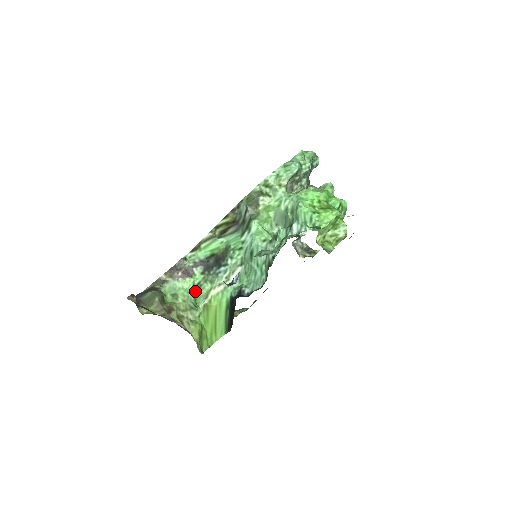
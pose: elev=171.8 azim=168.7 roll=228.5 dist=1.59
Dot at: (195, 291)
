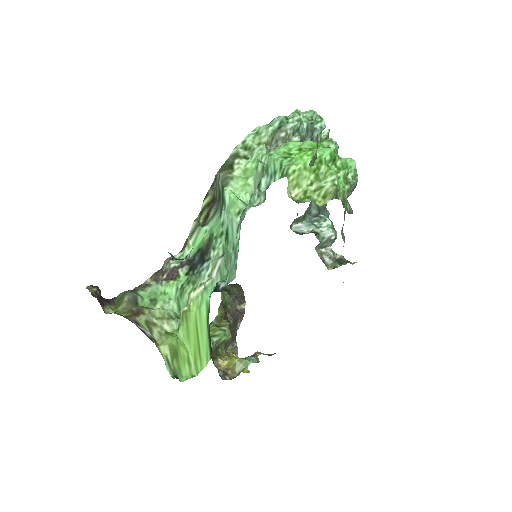
Dot at: (178, 297)
